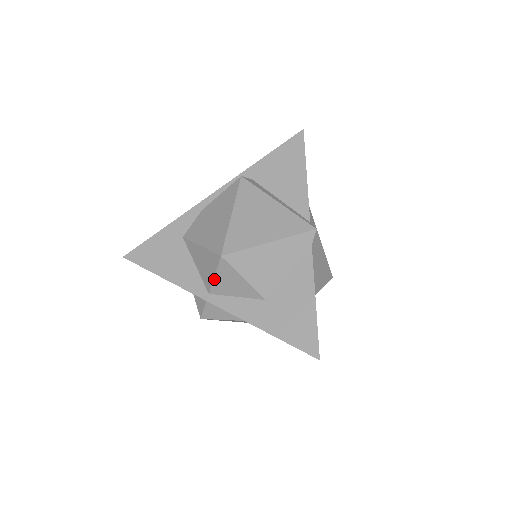
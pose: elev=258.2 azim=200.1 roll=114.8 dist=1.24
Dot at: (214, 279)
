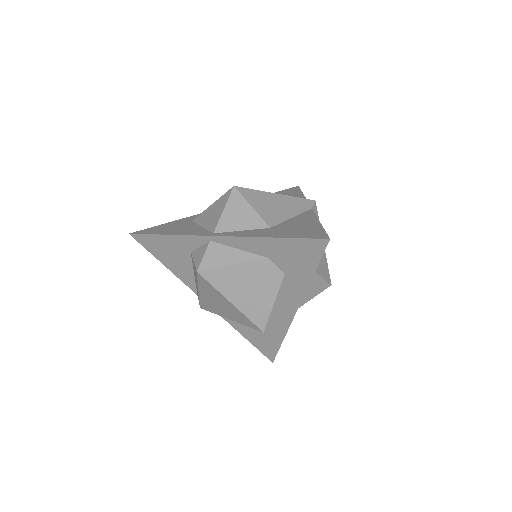
Dot at: (222, 214)
